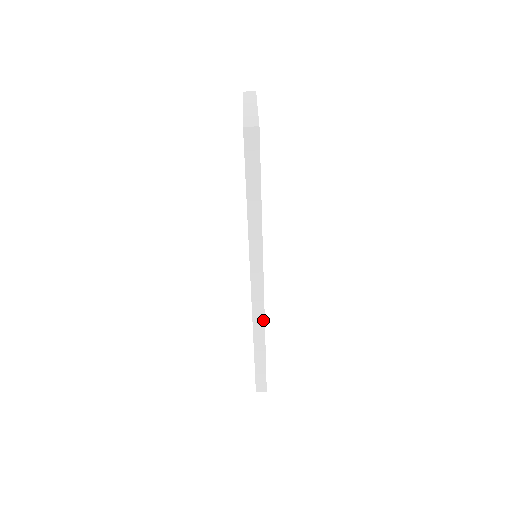
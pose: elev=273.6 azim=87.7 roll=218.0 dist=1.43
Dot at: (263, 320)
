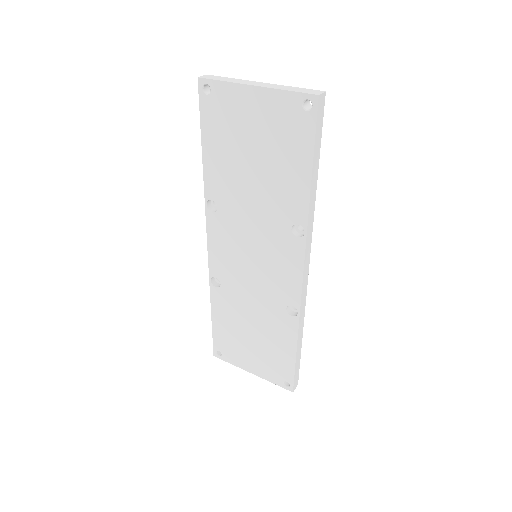
Dot at: (304, 307)
